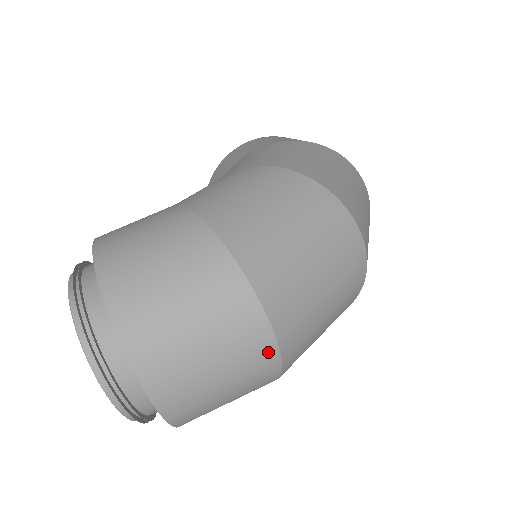
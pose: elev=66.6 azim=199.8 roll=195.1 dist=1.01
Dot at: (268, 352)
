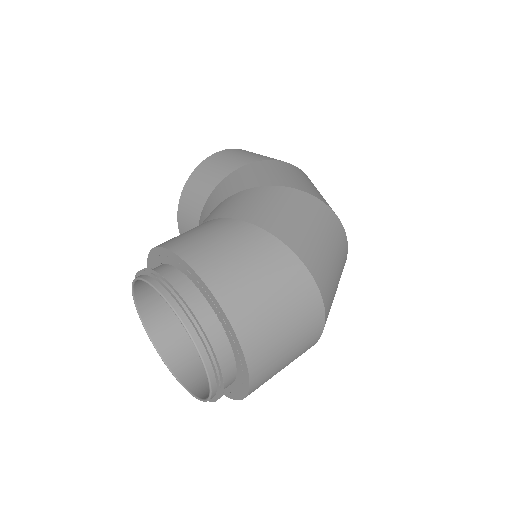
Dot at: (318, 332)
